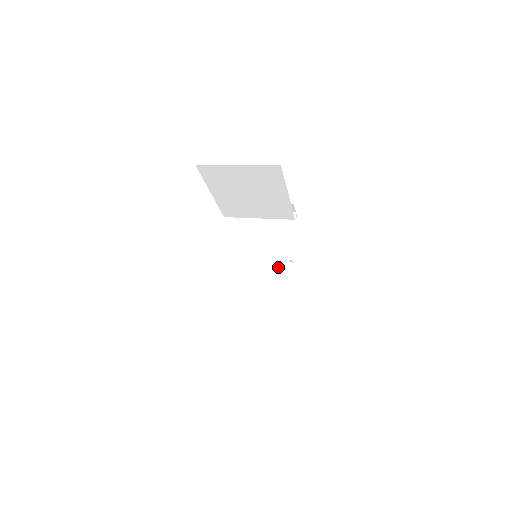
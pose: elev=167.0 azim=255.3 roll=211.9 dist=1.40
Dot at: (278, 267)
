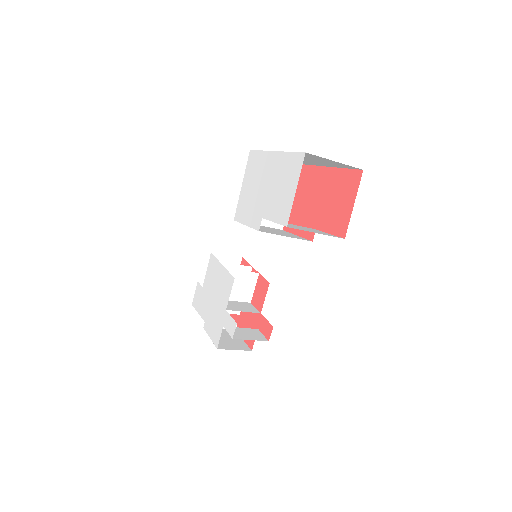
Dot at: (295, 236)
